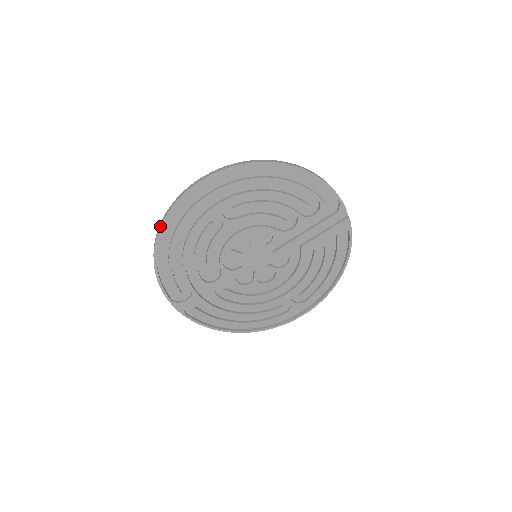
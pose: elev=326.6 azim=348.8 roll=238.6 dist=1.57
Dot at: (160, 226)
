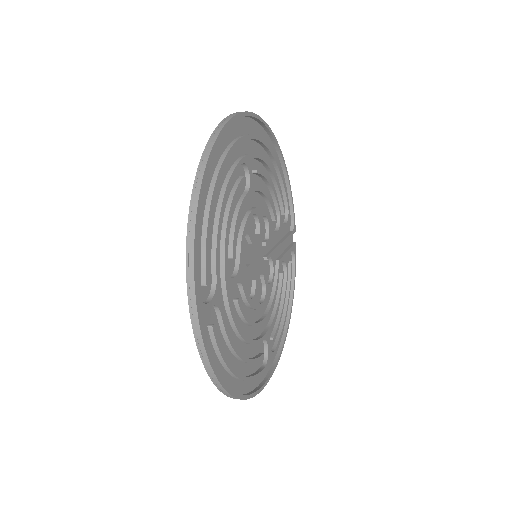
Dot at: (215, 140)
